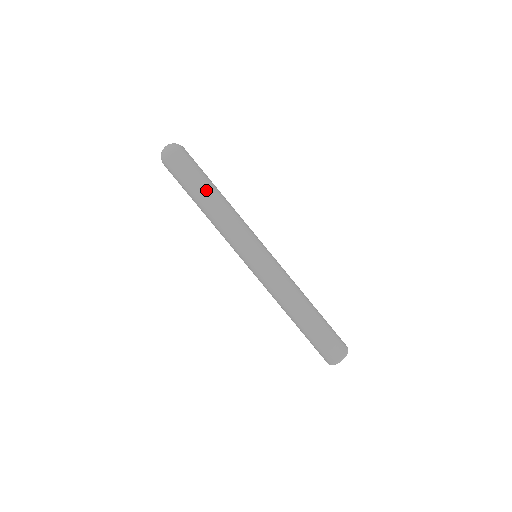
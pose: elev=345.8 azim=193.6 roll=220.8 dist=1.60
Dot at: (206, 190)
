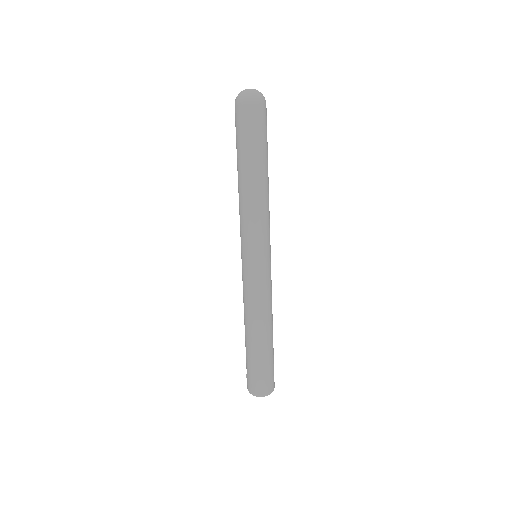
Dot at: (267, 163)
